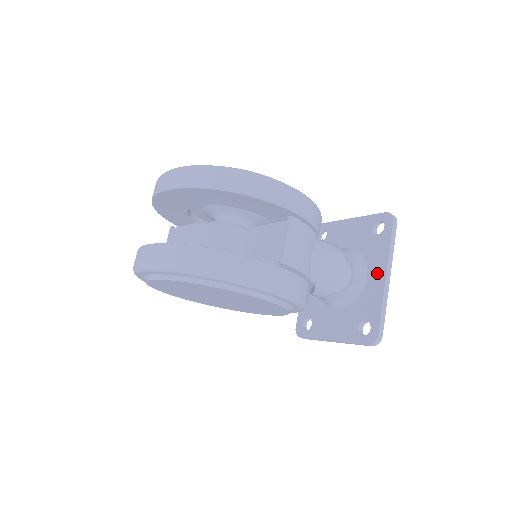
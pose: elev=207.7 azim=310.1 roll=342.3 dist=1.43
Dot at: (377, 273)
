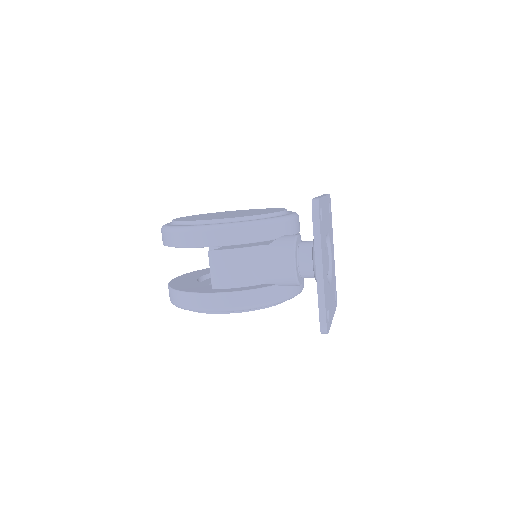
Dot at: occluded
